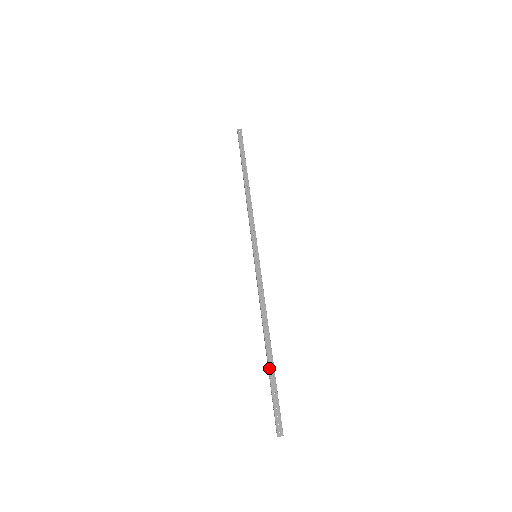
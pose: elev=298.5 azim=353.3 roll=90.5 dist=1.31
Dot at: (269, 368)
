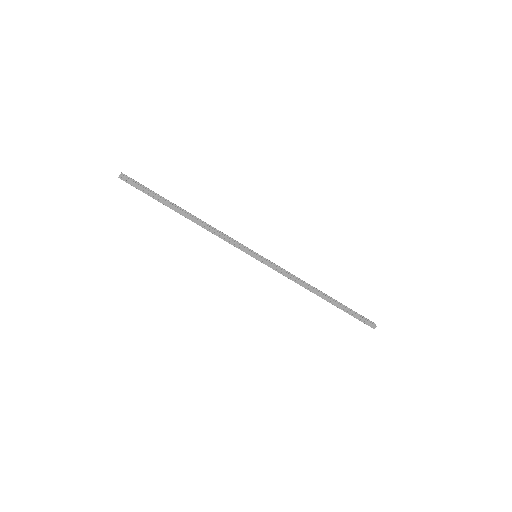
Dot at: (337, 307)
